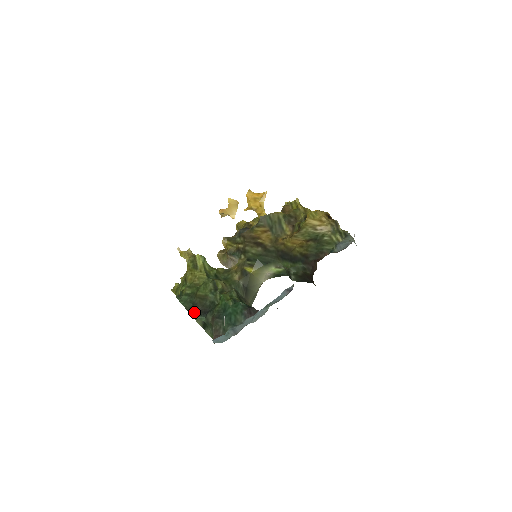
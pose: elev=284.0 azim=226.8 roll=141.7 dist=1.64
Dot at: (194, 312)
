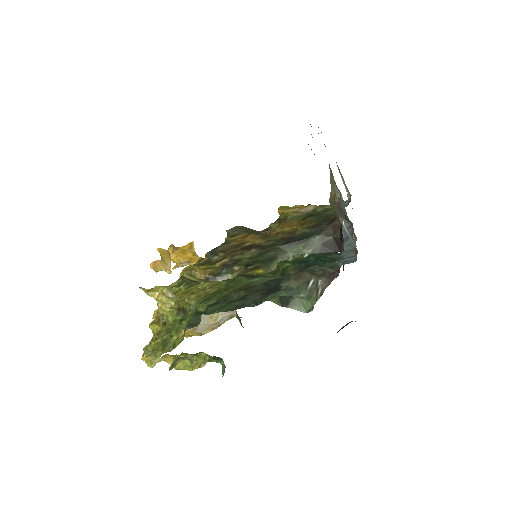
Dot at: (252, 302)
